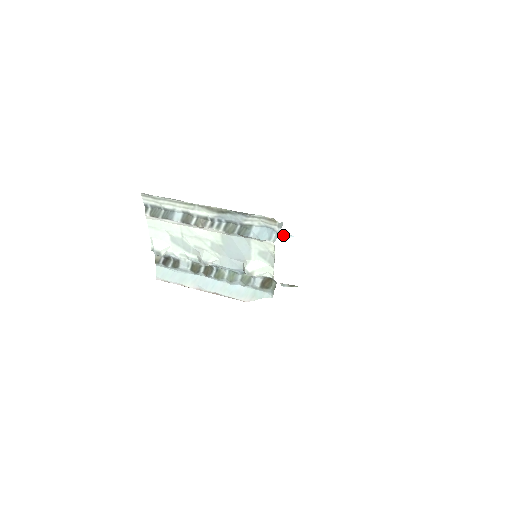
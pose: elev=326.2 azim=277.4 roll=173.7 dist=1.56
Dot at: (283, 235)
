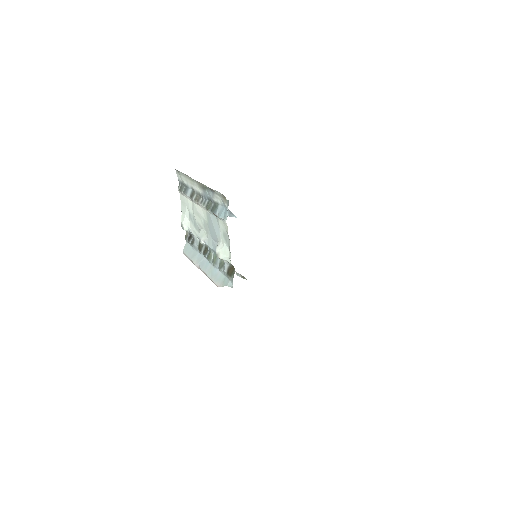
Dot at: (231, 215)
